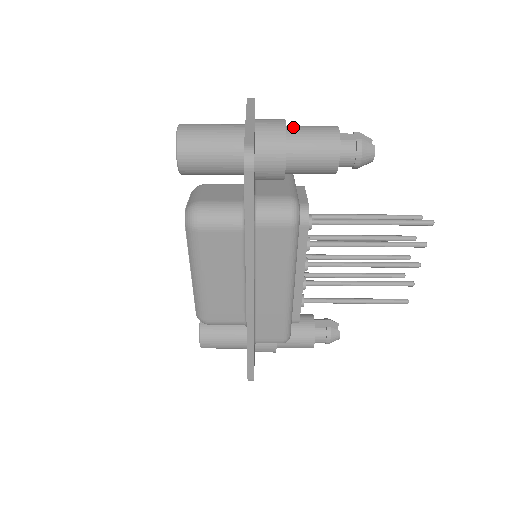
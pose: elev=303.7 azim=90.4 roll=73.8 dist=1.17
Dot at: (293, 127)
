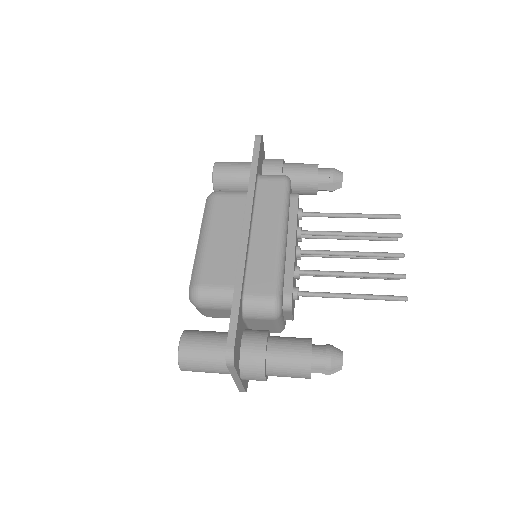
Dot at: occluded
